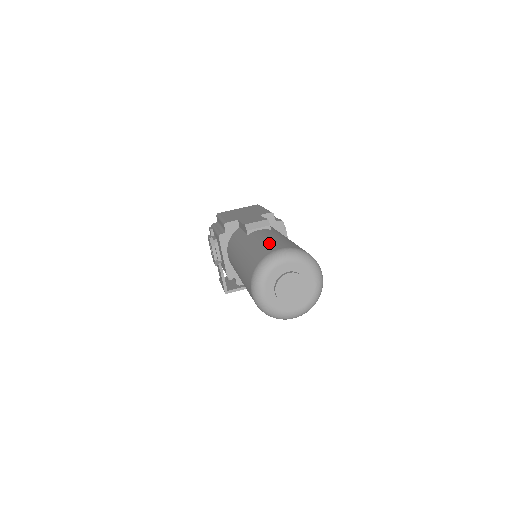
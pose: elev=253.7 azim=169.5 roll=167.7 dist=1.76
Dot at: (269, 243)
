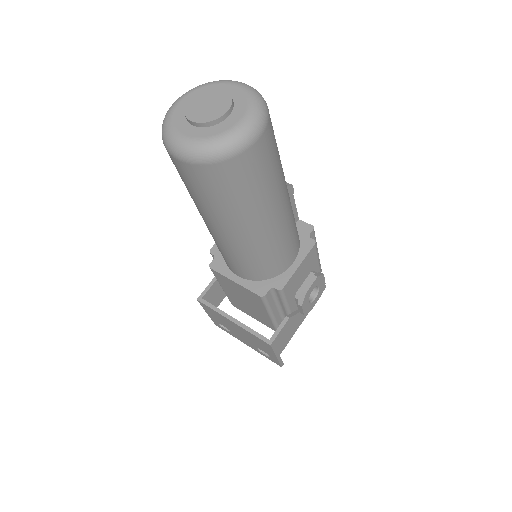
Dot at: occluded
